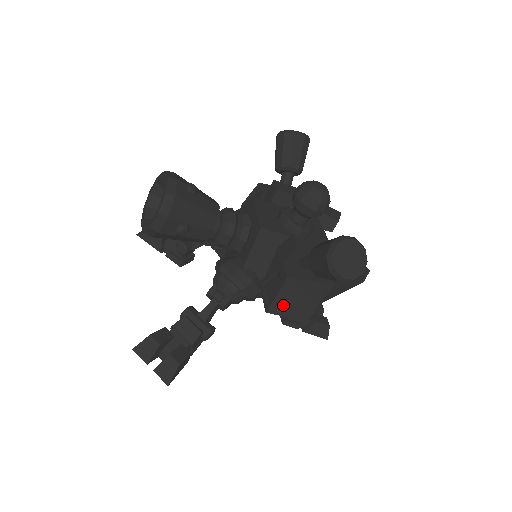
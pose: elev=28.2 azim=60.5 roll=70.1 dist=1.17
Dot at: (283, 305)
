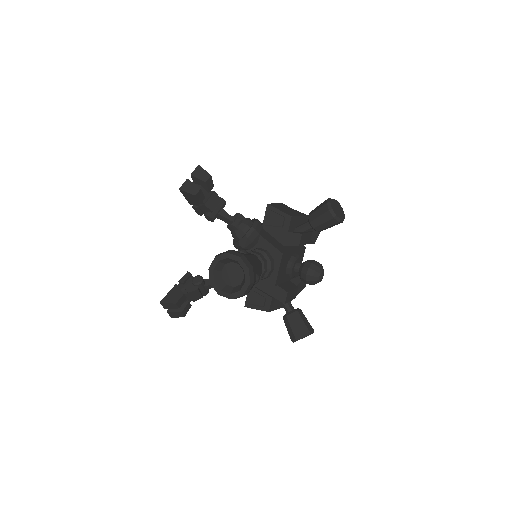
Dot at: occluded
